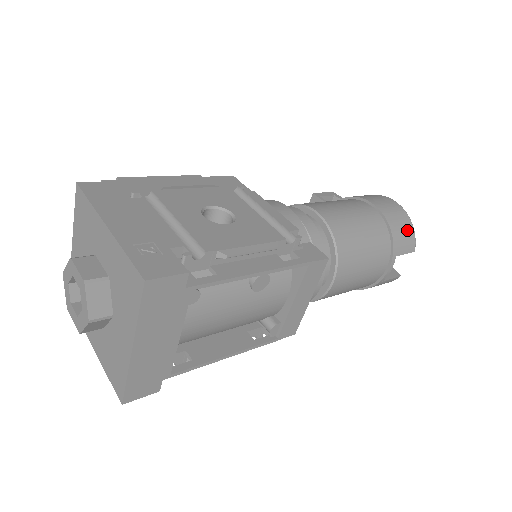
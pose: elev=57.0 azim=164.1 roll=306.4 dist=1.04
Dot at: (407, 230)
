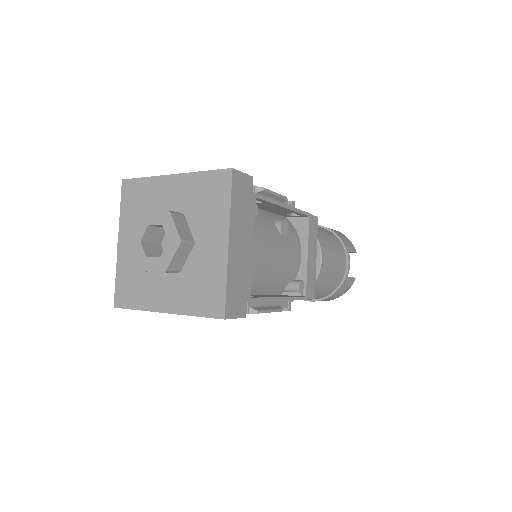
Dot at: (345, 237)
